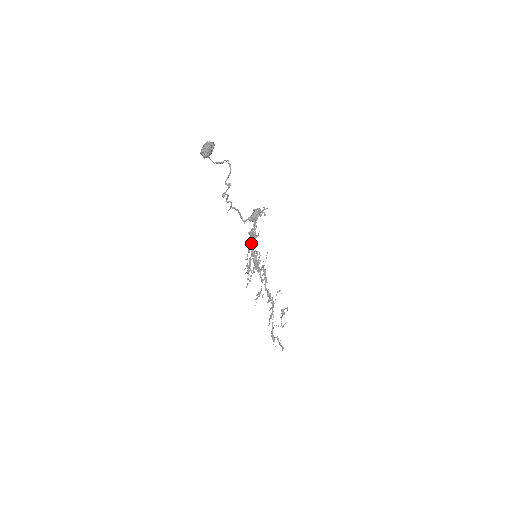
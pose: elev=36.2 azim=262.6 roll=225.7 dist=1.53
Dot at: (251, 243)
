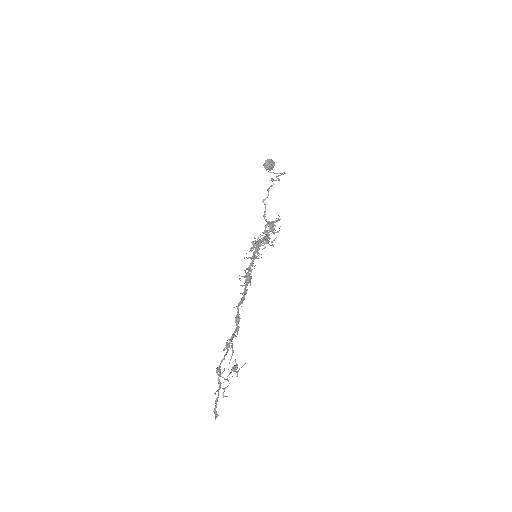
Dot at: (278, 215)
